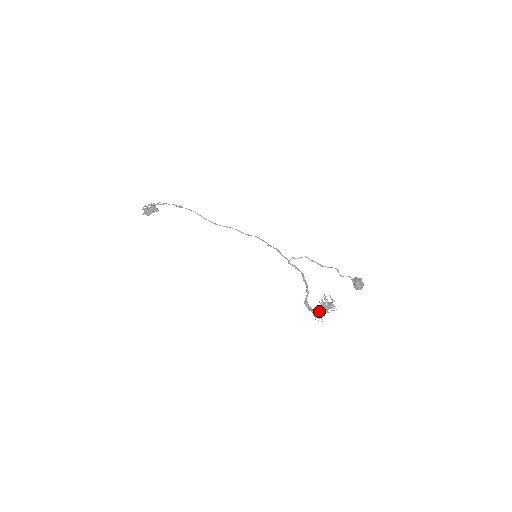
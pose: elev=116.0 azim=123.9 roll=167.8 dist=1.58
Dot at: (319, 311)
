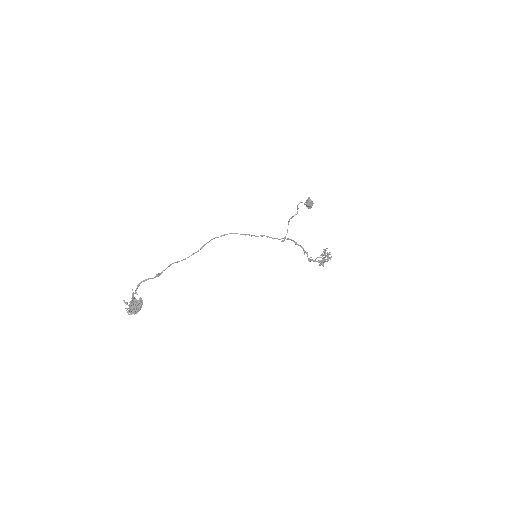
Dot at: (323, 261)
